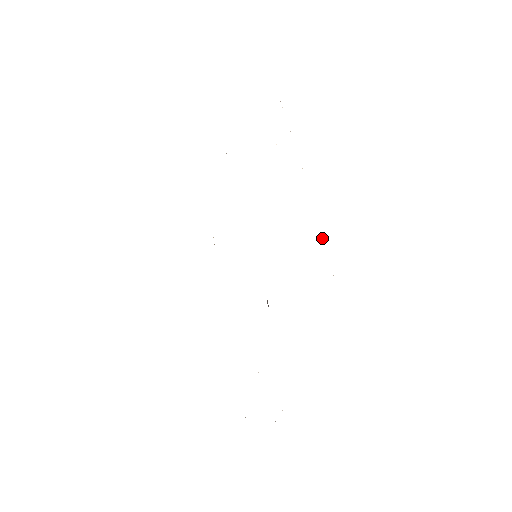
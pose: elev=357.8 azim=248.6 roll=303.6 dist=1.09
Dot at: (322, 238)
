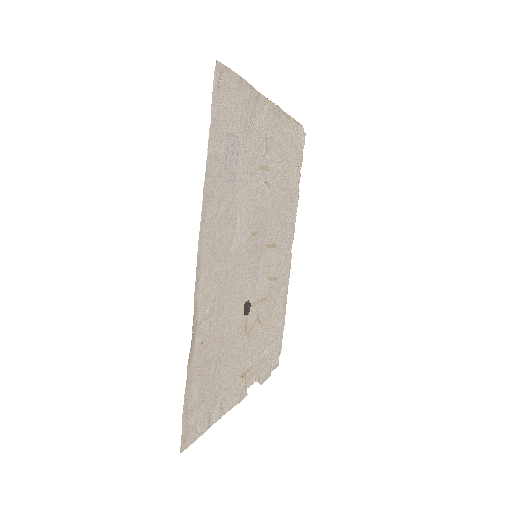
Dot at: (193, 332)
